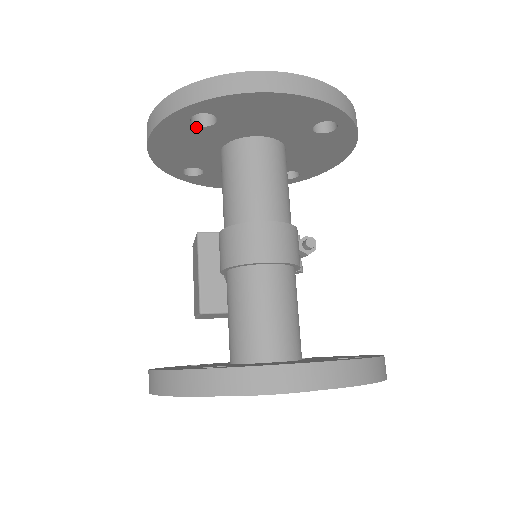
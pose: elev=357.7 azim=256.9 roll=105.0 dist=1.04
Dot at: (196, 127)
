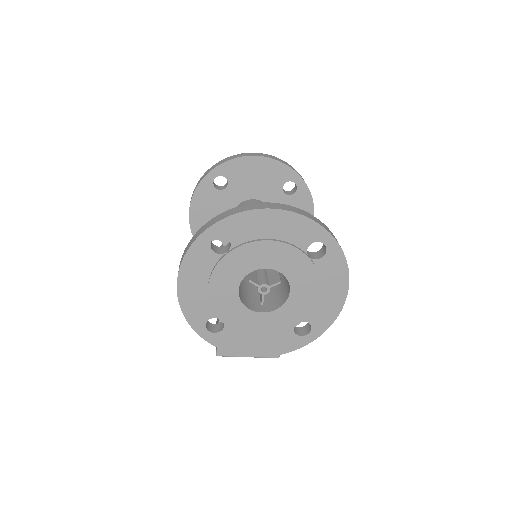
Dot at: (217, 191)
